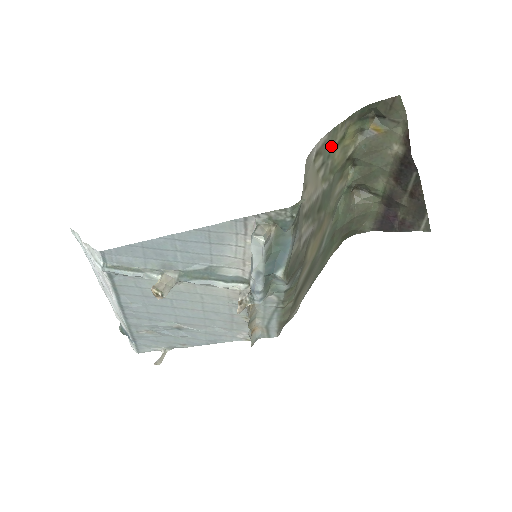
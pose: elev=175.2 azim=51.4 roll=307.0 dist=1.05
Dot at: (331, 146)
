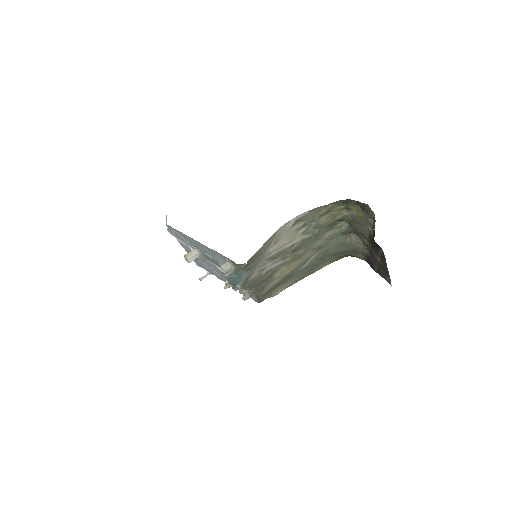
Dot at: (315, 216)
